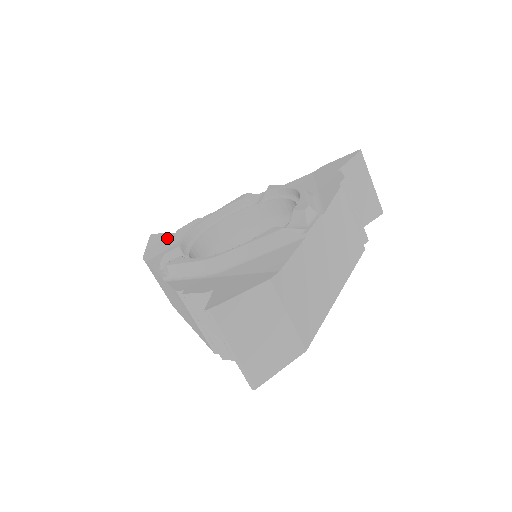
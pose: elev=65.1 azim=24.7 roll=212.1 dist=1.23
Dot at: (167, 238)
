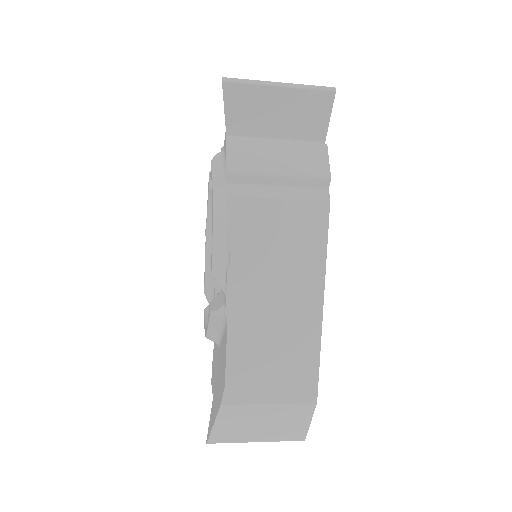
Dot at: occluded
